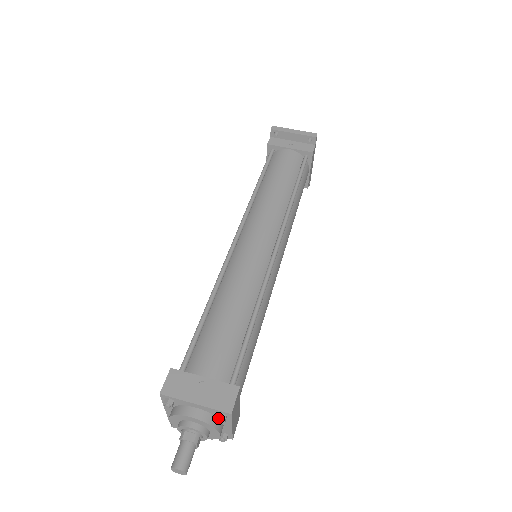
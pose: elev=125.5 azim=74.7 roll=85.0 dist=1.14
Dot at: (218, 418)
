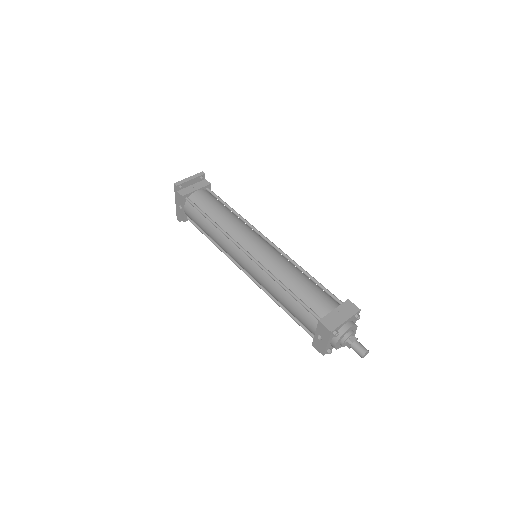
Dot at: (358, 317)
